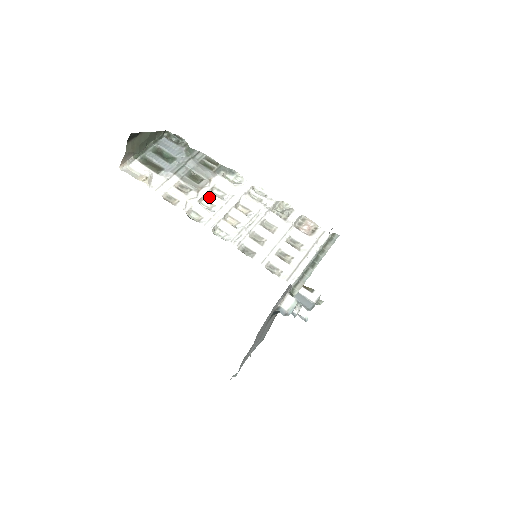
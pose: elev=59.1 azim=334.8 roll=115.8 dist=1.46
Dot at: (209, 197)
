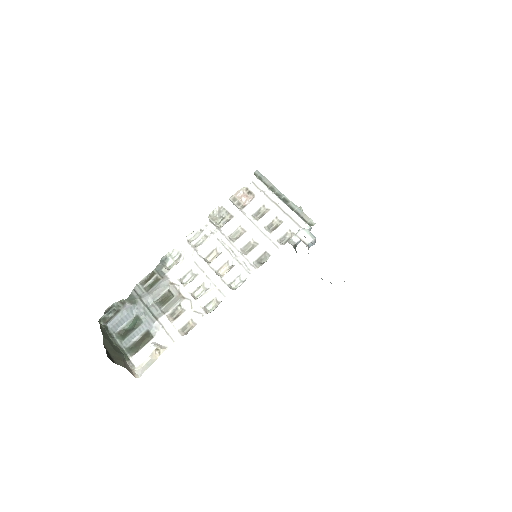
Dot at: (192, 288)
